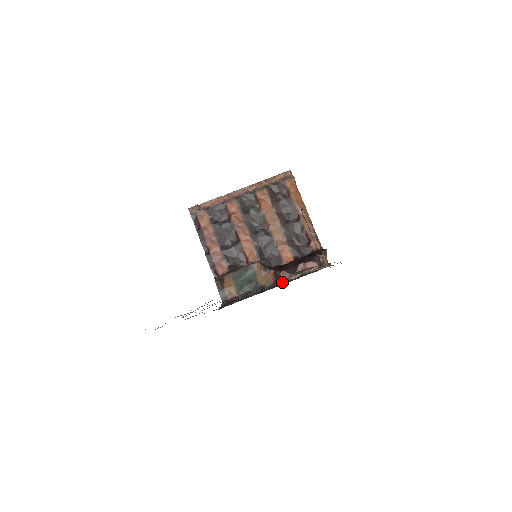
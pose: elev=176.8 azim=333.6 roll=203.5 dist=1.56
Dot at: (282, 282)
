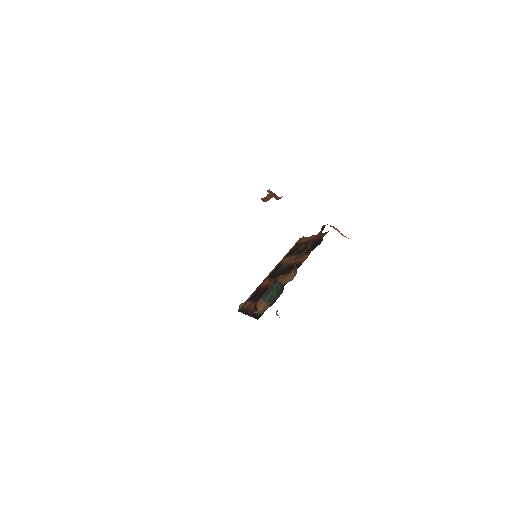
Dot at: occluded
